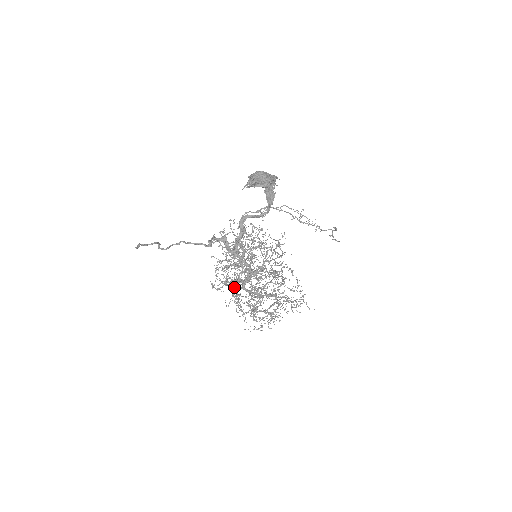
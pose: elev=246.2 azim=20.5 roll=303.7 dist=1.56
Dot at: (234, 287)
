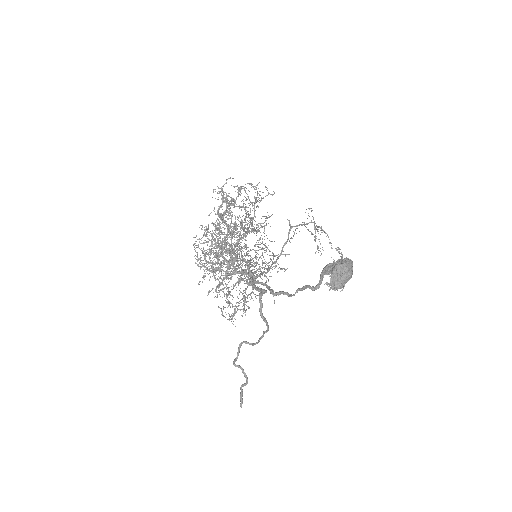
Dot at: occluded
